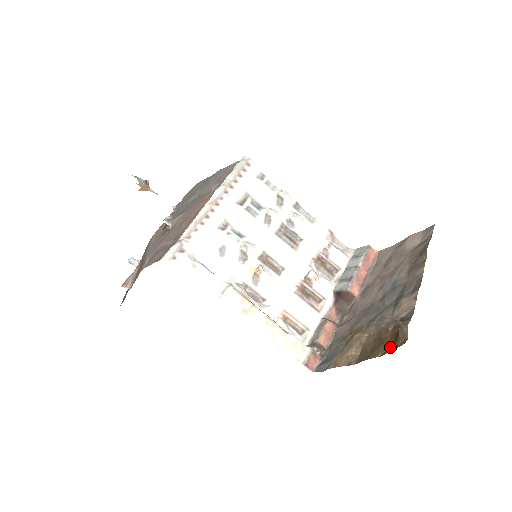
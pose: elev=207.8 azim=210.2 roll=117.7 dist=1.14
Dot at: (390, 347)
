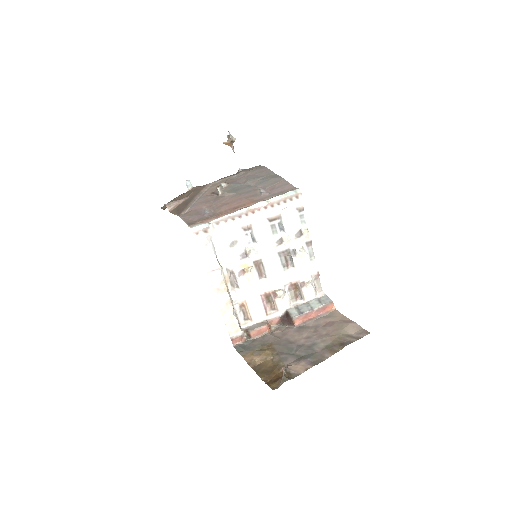
Dot at: (269, 381)
